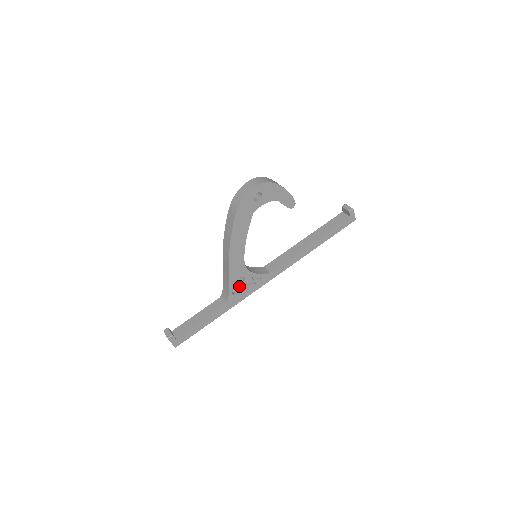
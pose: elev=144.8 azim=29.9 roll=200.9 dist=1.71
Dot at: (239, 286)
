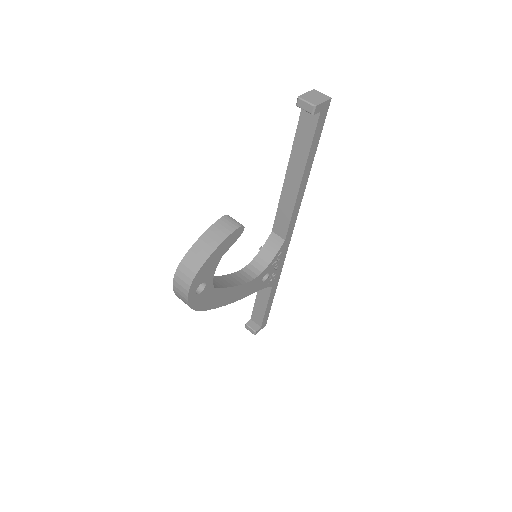
Dot at: (268, 277)
